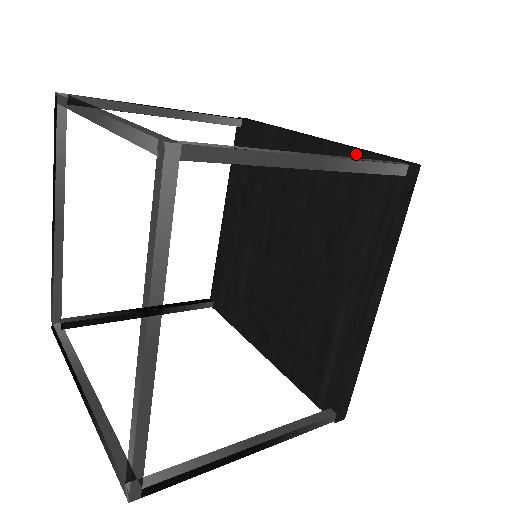
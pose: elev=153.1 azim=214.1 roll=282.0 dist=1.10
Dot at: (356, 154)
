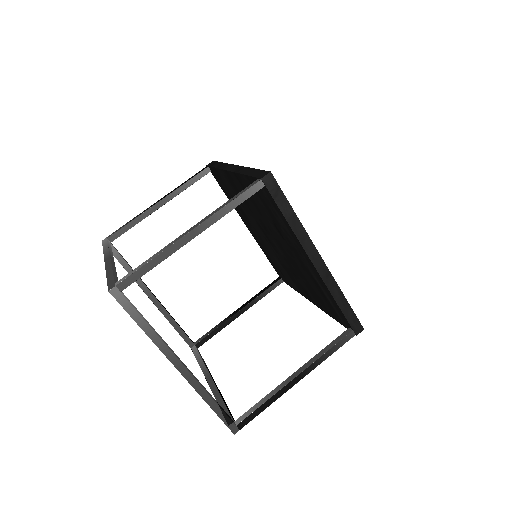
Dot at: (246, 178)
